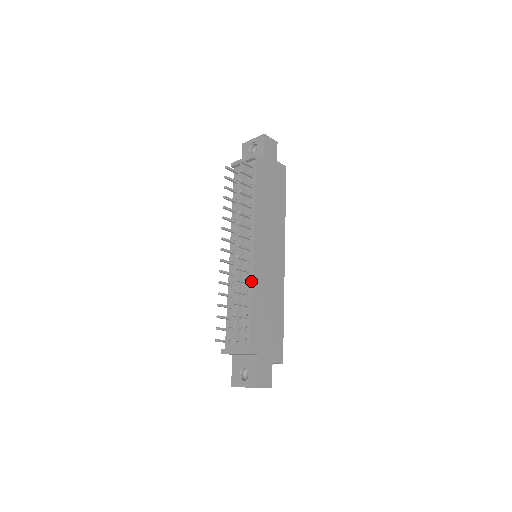
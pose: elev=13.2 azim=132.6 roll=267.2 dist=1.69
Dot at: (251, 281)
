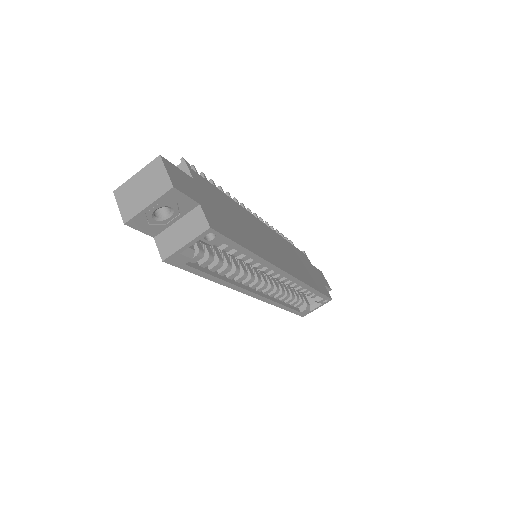
Dot at: (241, 207)
